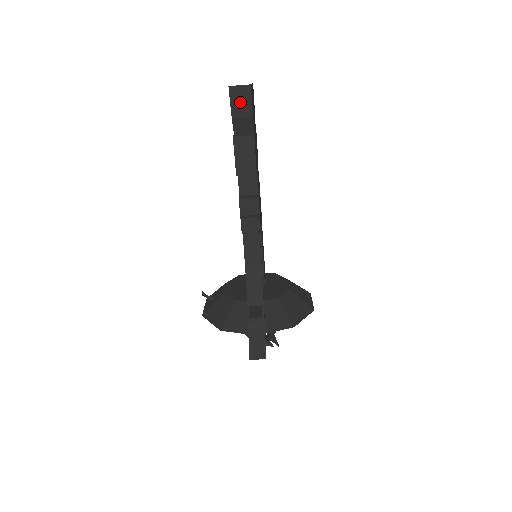
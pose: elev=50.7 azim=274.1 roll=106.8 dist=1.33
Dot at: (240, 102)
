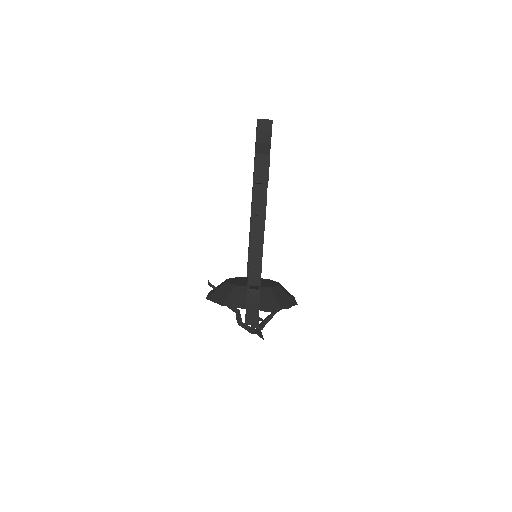
Dot at: (264, 131)
